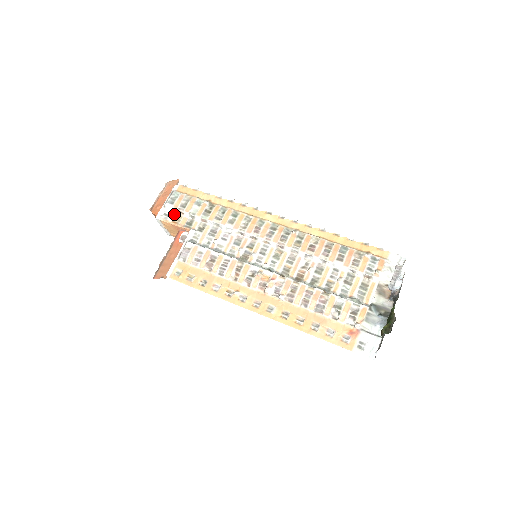
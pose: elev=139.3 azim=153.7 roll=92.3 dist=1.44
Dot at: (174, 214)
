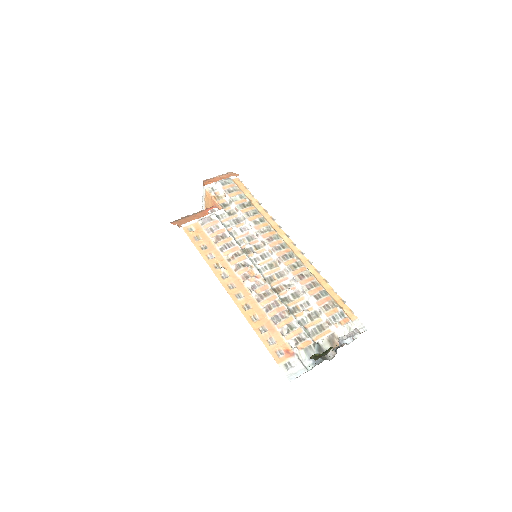
Dot at: (219, 192)
